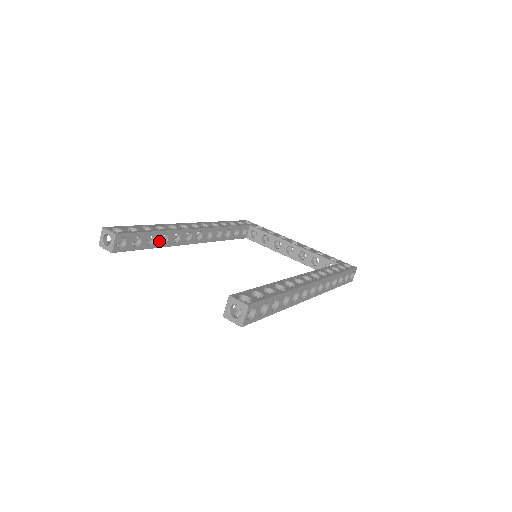
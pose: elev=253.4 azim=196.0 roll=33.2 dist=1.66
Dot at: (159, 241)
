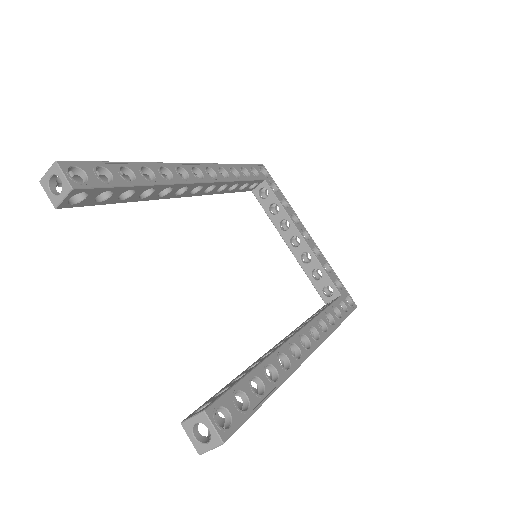
Dot at: (138, 195)
